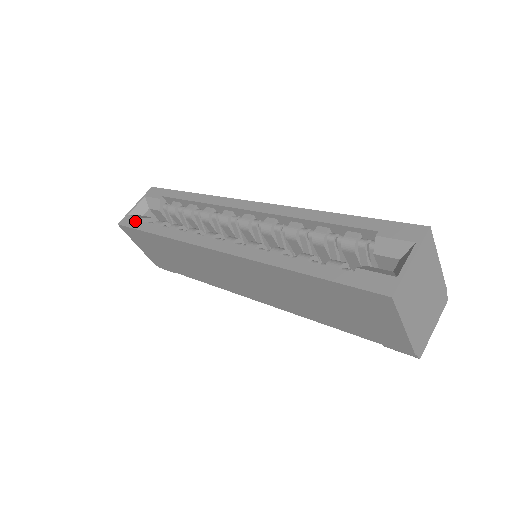
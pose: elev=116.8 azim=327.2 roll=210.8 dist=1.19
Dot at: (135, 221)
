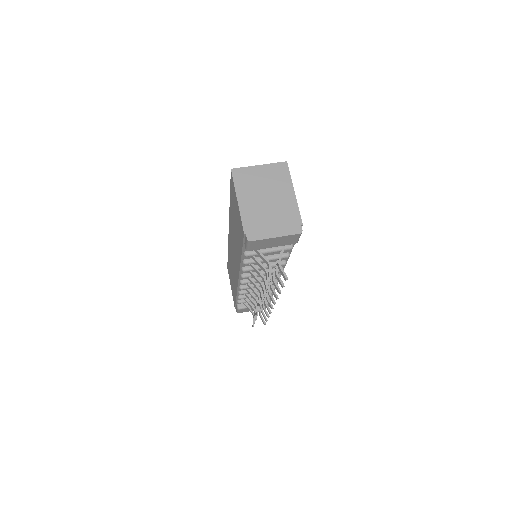
Dot at: occluded
